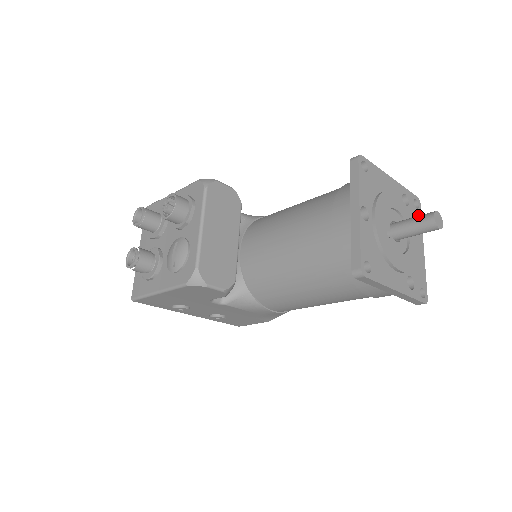
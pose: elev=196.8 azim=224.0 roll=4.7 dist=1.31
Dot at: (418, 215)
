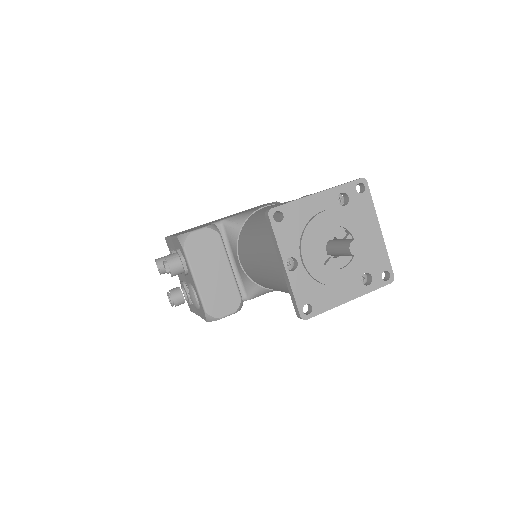
Dot at: (366, 199)
